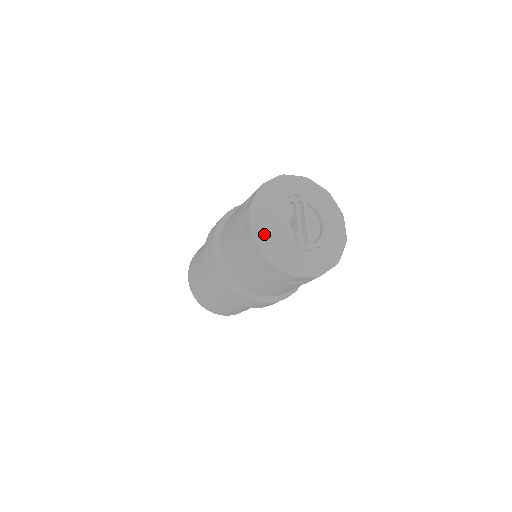
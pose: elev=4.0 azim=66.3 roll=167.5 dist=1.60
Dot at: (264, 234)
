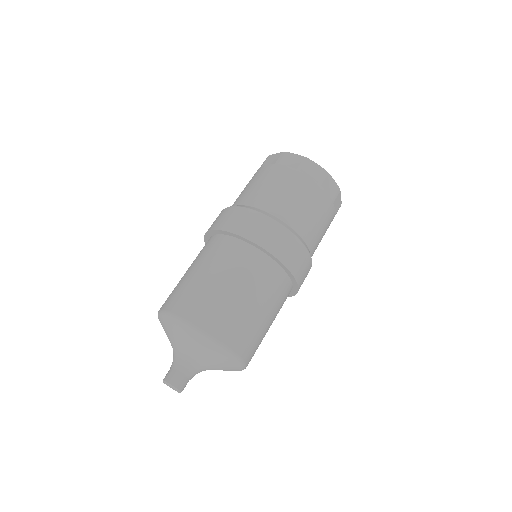
Dot at: occluded
